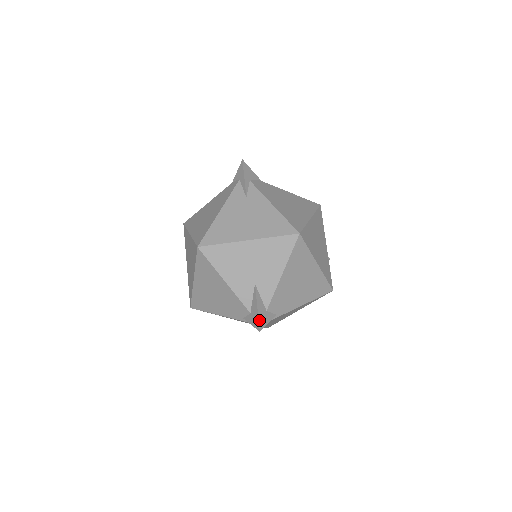
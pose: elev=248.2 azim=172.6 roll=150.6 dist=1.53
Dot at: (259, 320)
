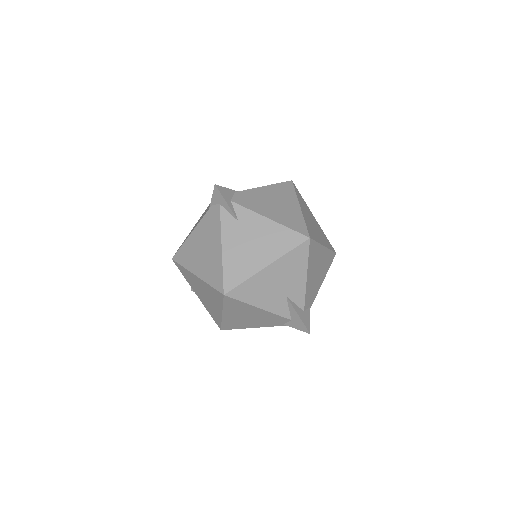
Dot at: (305, 325)
